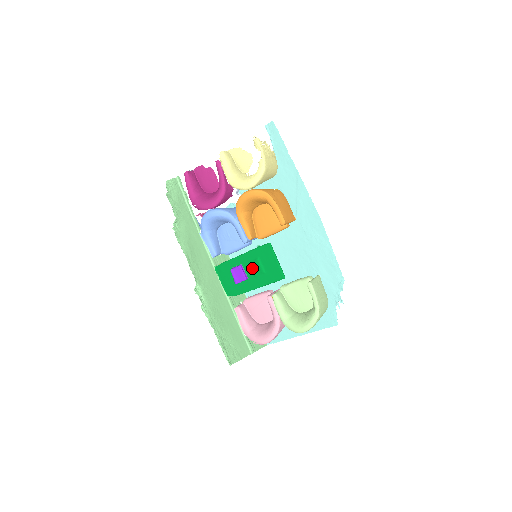
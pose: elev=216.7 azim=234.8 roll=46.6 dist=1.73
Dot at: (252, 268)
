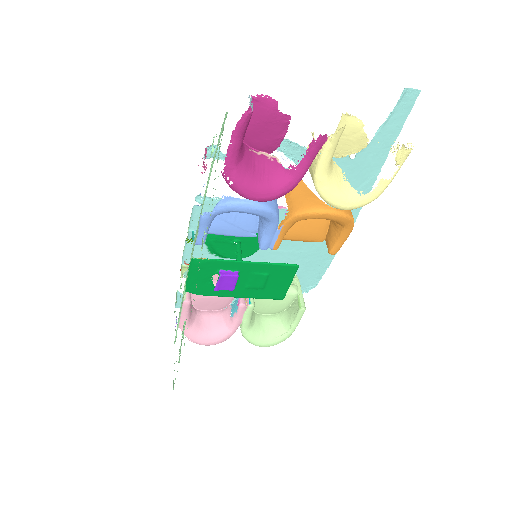
Dot at: (250, 280)
